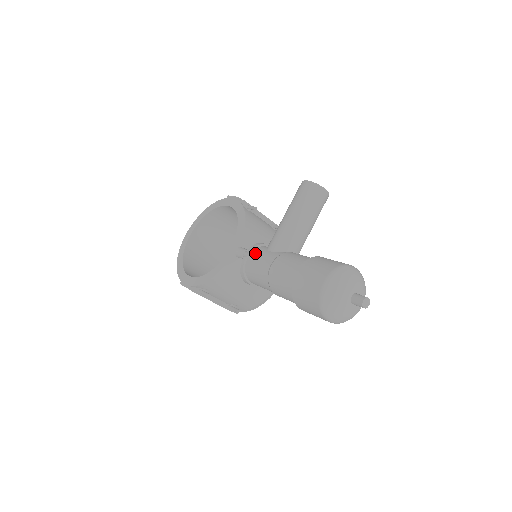
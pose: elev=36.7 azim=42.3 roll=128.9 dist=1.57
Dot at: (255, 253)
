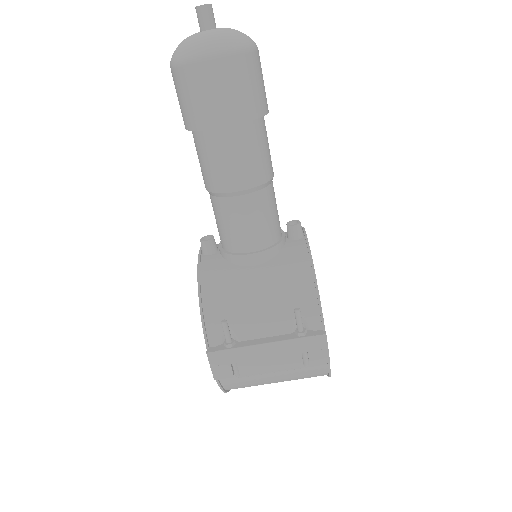
Dot at: occluded
